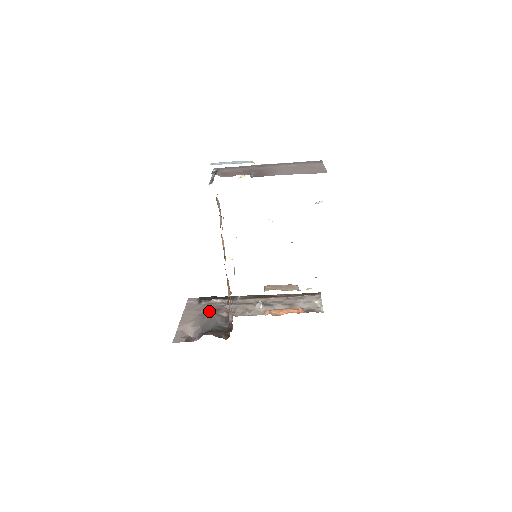
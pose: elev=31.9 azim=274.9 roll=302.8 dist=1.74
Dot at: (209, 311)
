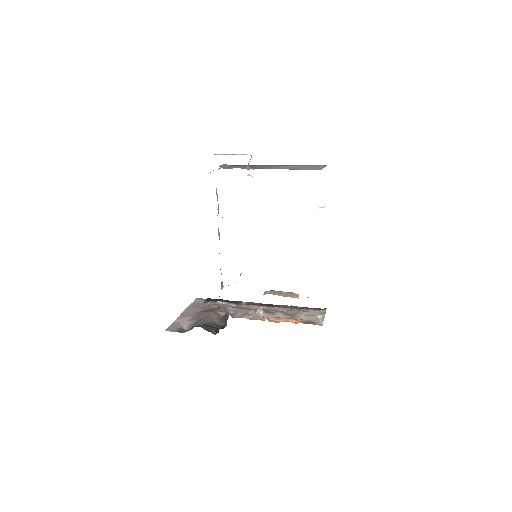
Dot at: (209, 309)
